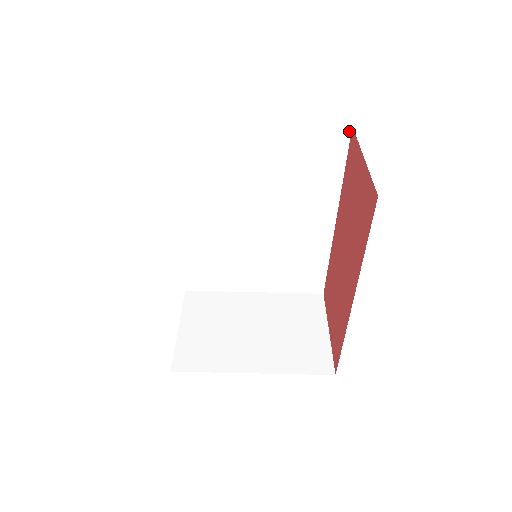
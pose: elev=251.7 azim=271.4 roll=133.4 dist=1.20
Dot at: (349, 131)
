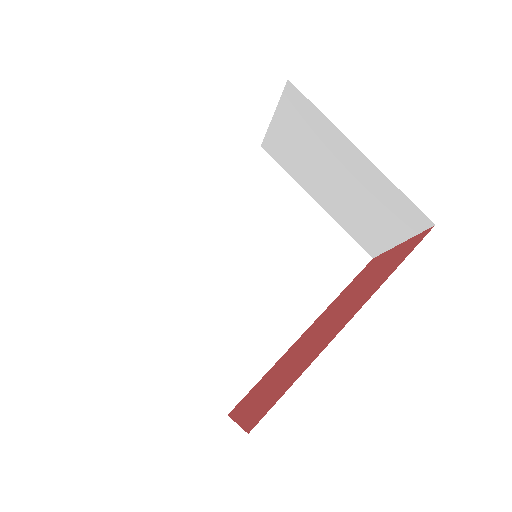
Dot at: (368, 260)
